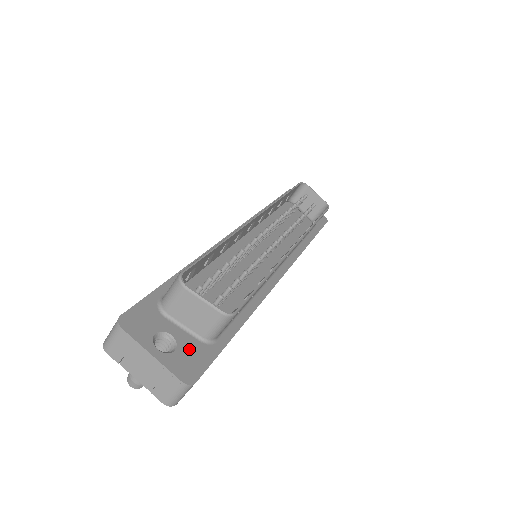
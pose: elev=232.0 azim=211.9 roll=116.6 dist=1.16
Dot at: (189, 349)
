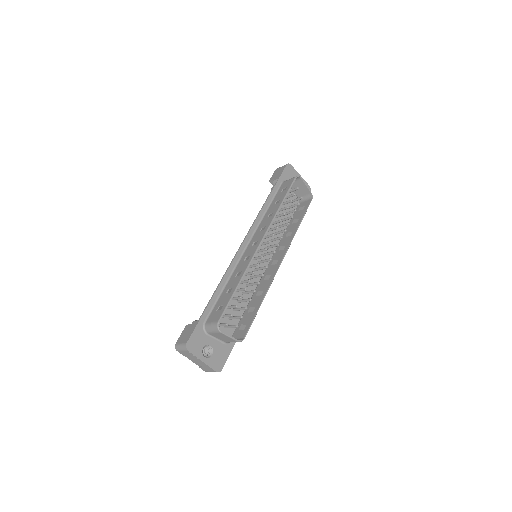
Dot at: (219, 351)
